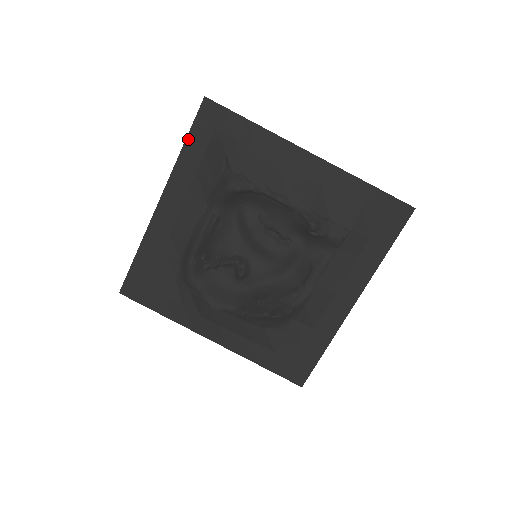
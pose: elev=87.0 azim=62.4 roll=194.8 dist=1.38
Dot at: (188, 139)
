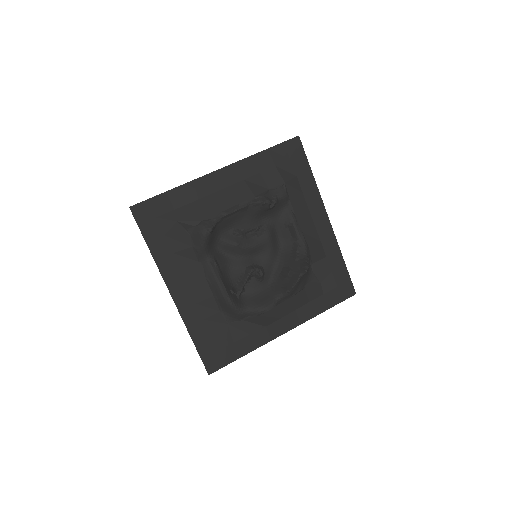
Dot at: (147, 241)
